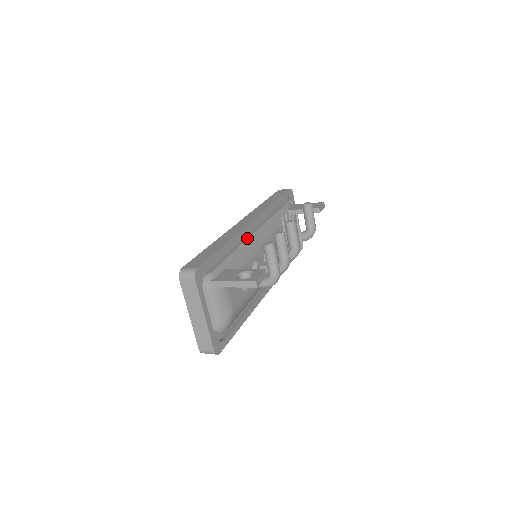
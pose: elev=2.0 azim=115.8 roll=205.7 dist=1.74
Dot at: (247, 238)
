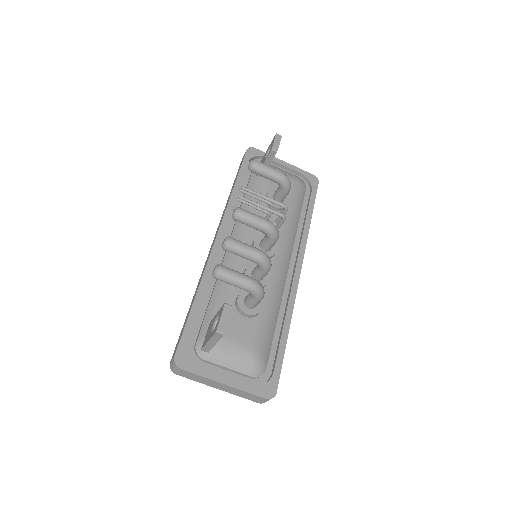
Dot at: (223, 260)
